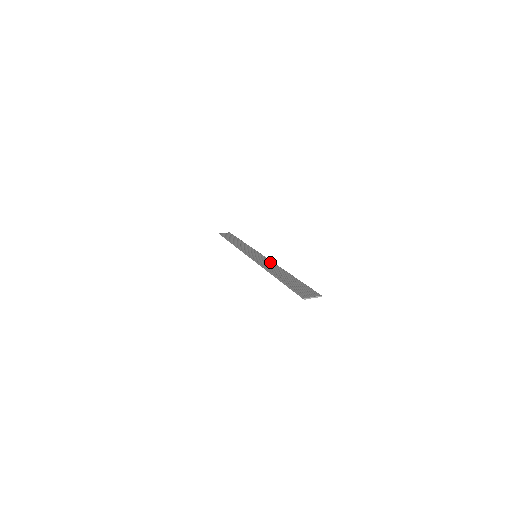
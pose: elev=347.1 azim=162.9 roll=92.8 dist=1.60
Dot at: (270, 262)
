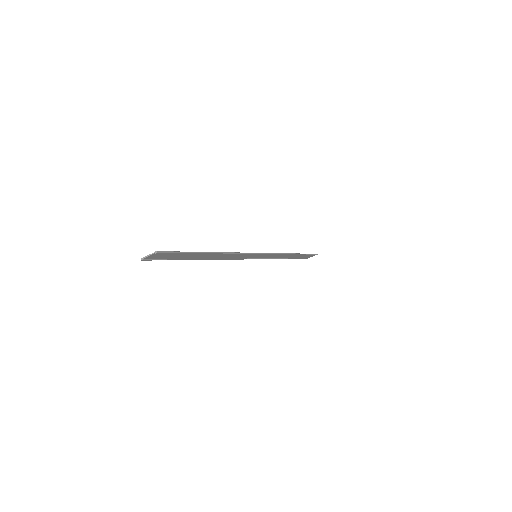
Dot at: occluded
